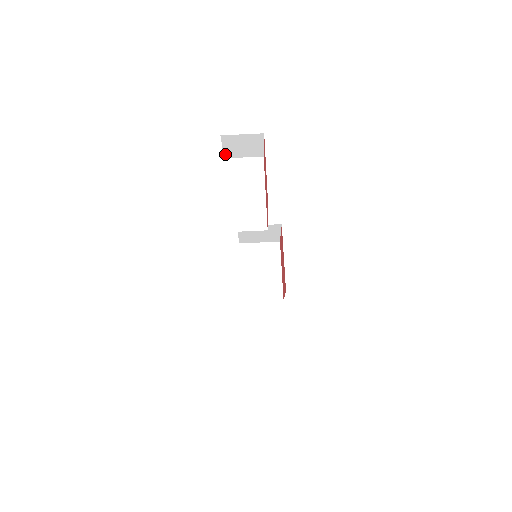
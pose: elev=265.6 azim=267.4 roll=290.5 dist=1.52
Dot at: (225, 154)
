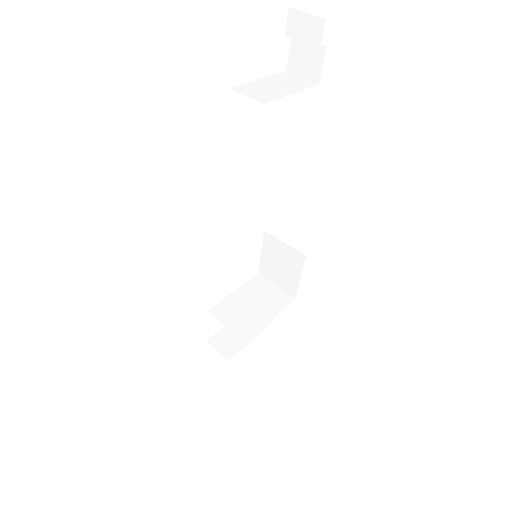
Dot at: (288, 64)
